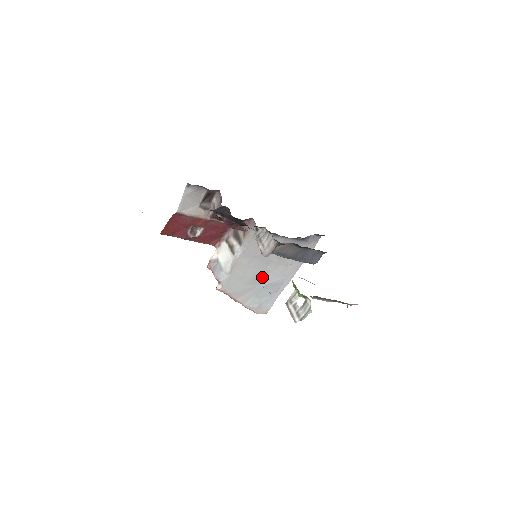
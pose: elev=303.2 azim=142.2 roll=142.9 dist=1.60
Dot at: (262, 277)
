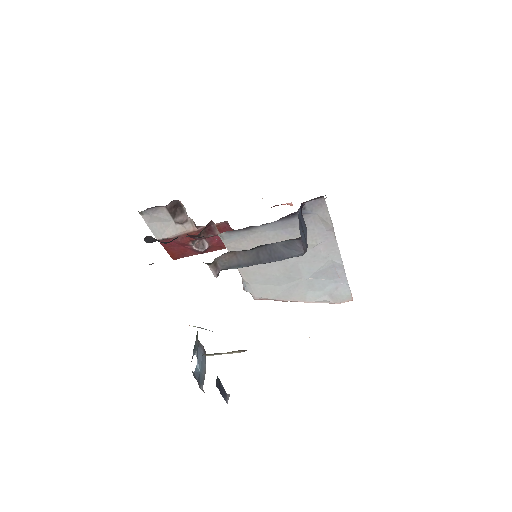
Dot at: (294, 270)
